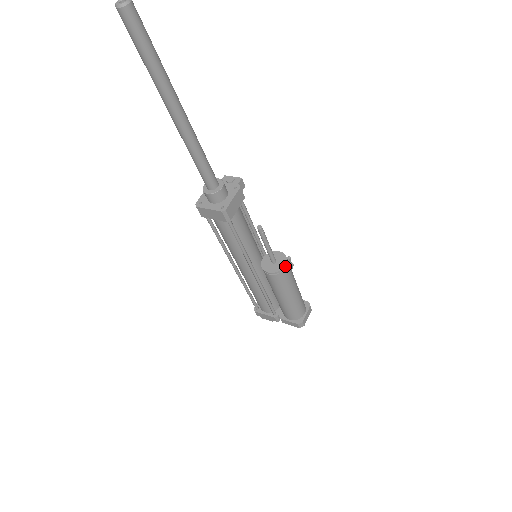
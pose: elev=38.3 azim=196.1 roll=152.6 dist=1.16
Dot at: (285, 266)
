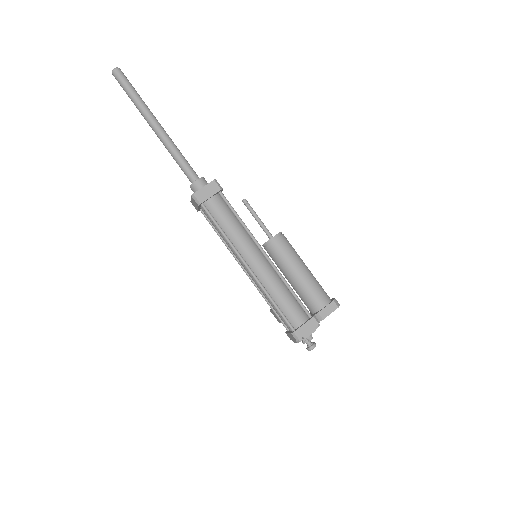
Dot at: (281, 232)
